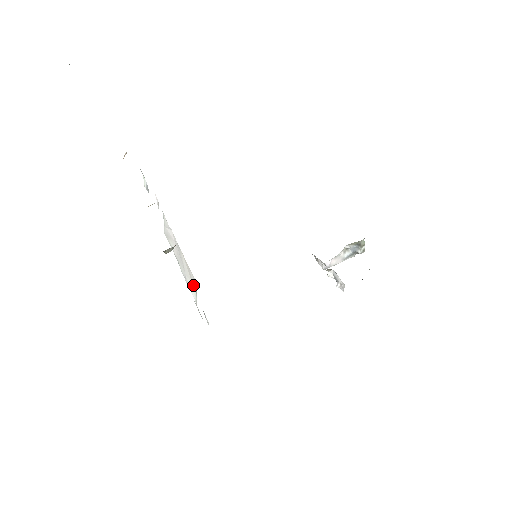
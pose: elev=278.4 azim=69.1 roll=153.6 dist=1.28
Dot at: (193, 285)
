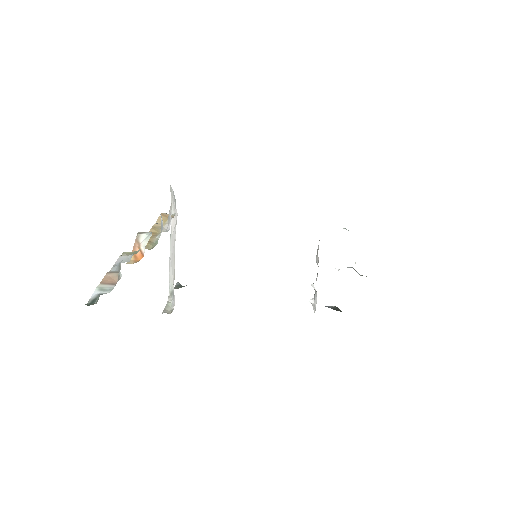
Dot at: (173, 285)
